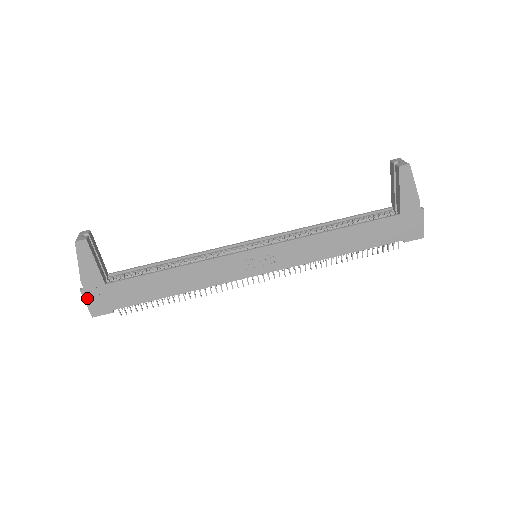
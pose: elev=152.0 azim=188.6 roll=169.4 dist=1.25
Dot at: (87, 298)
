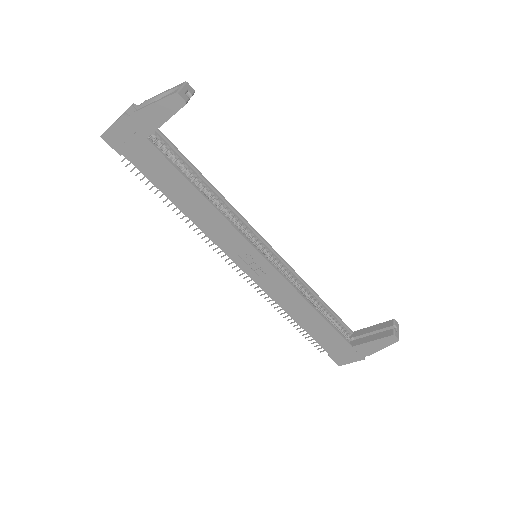
Dot at: (119, 124)
